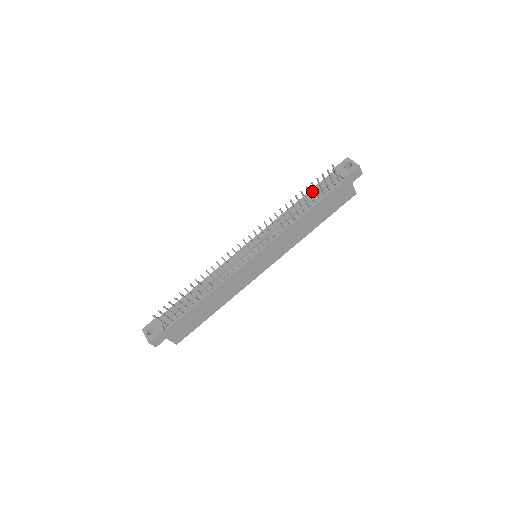
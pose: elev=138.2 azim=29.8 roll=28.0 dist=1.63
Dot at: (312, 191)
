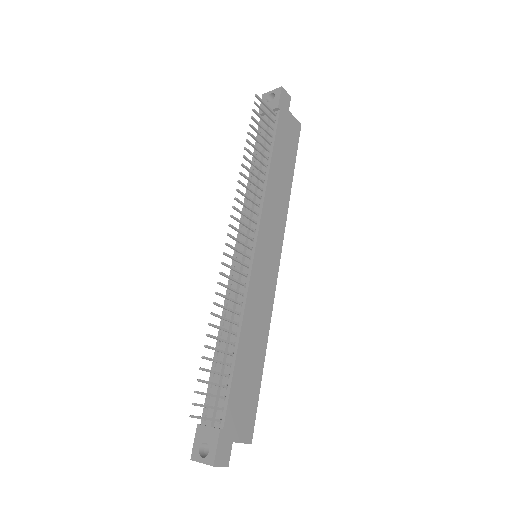
Dot at: occluded
